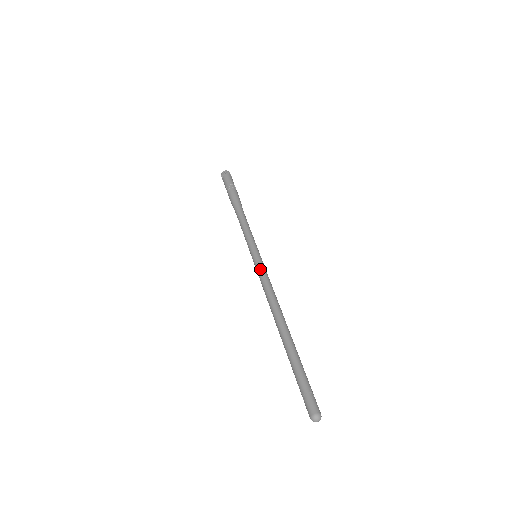
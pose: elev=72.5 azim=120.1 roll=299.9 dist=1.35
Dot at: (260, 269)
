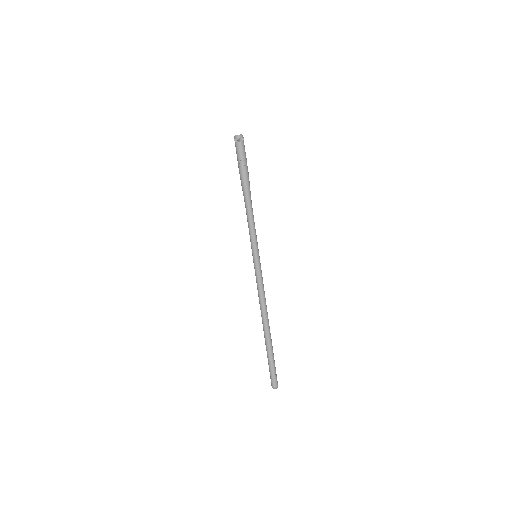
Dot at: (259, 274)
